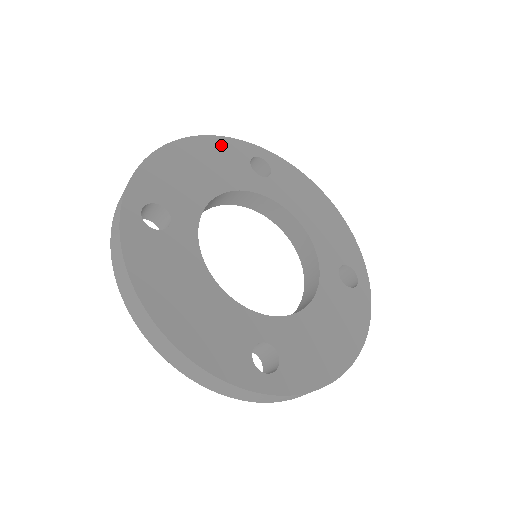
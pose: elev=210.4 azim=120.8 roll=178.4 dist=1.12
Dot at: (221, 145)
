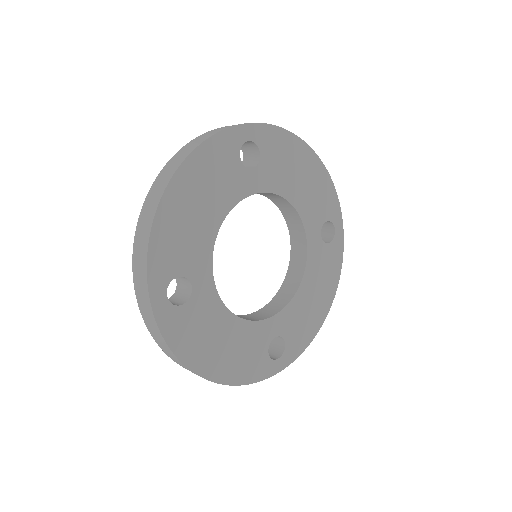
Dot at: (210, 153)
